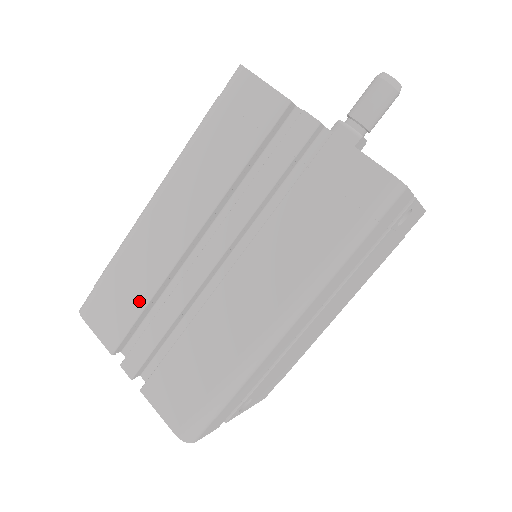
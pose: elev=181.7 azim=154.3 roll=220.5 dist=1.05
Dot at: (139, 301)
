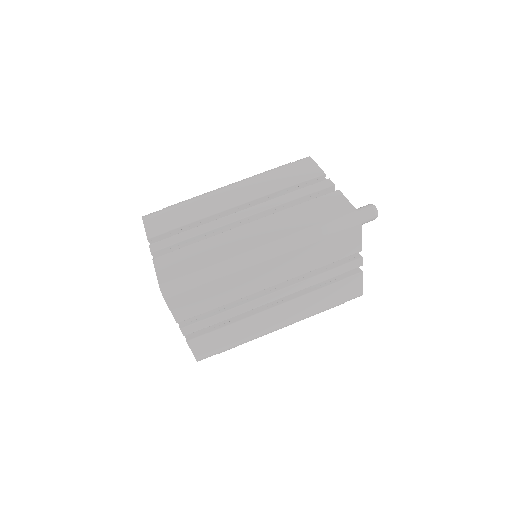
Dot at: (218, 304)
